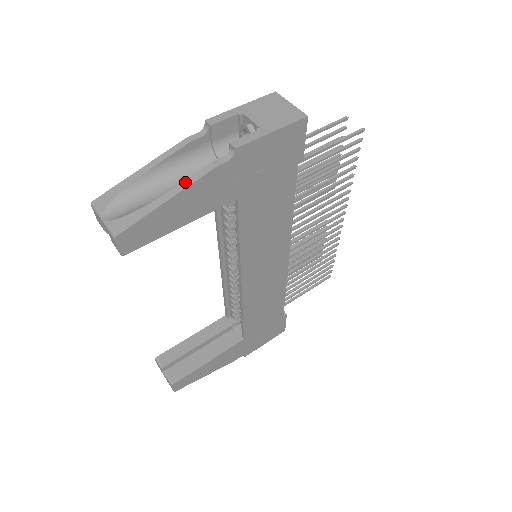
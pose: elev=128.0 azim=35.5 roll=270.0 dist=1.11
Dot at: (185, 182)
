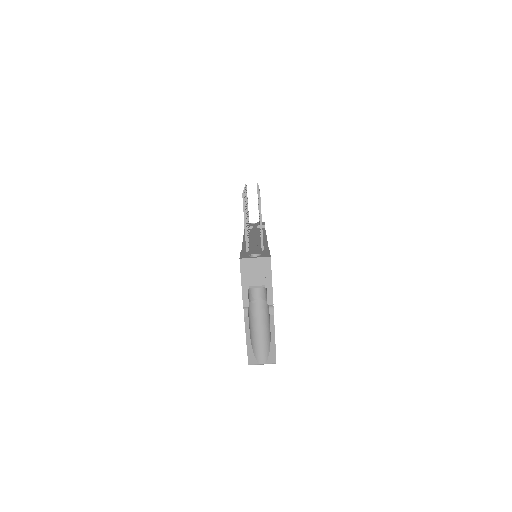
Dot at: (271, 329)
